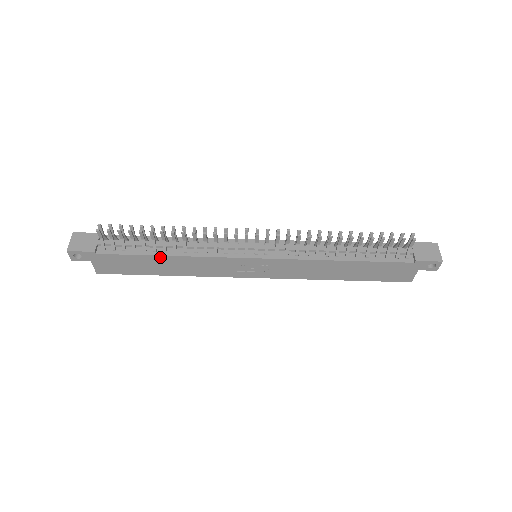
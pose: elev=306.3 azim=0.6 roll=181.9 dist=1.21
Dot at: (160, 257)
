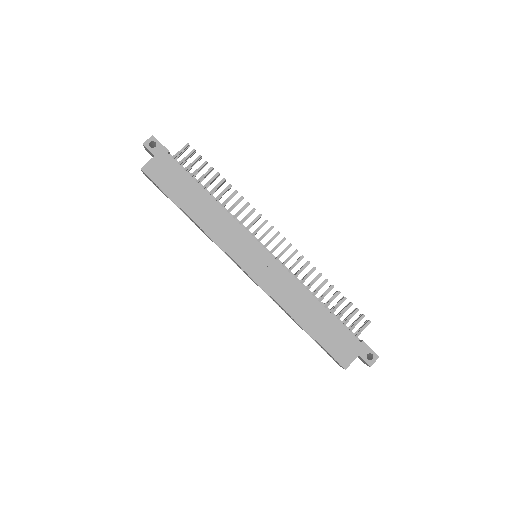
Dot at: (204, 192)
